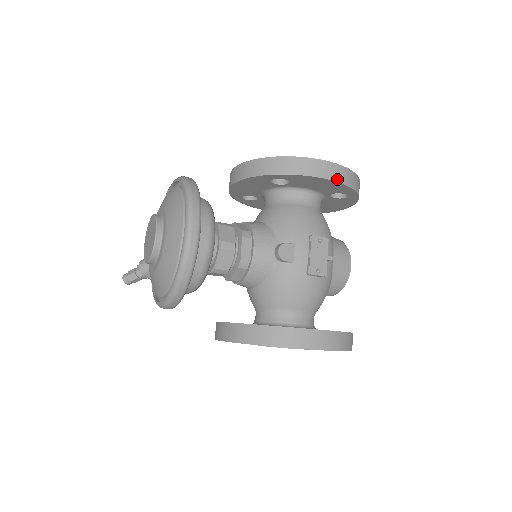
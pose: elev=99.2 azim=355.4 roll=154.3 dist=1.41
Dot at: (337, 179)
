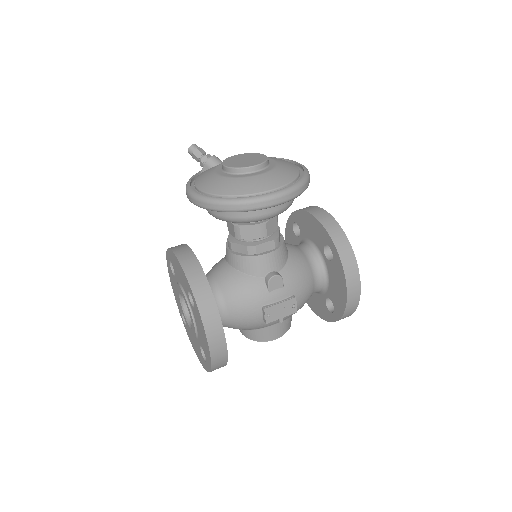
Dot at: (349, 299)
